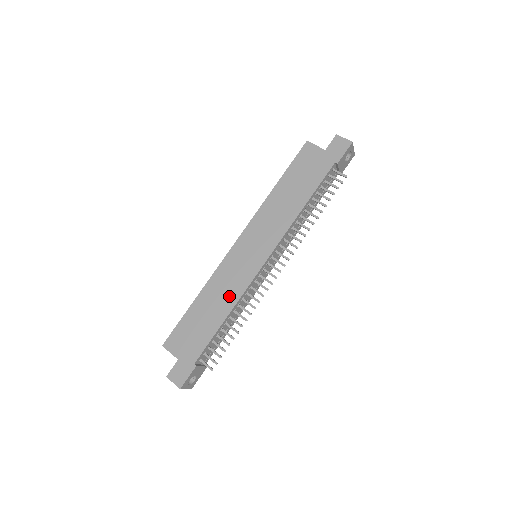
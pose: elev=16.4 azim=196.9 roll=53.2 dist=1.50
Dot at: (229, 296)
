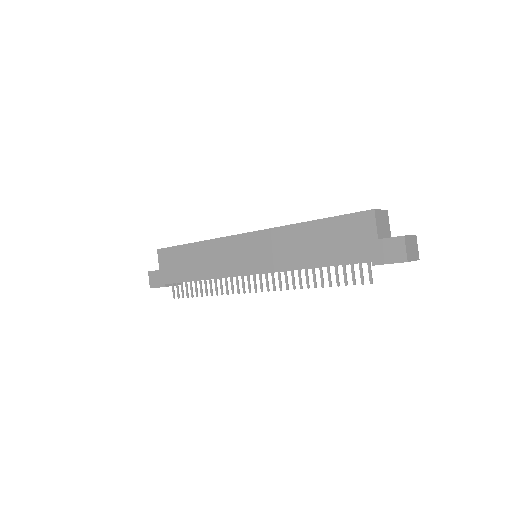
Dot at: (211, 268)
